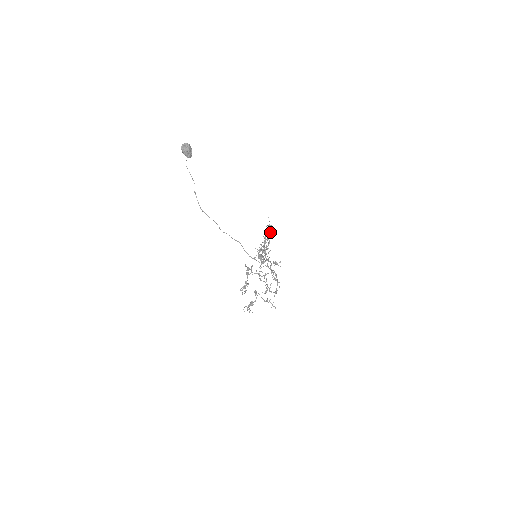
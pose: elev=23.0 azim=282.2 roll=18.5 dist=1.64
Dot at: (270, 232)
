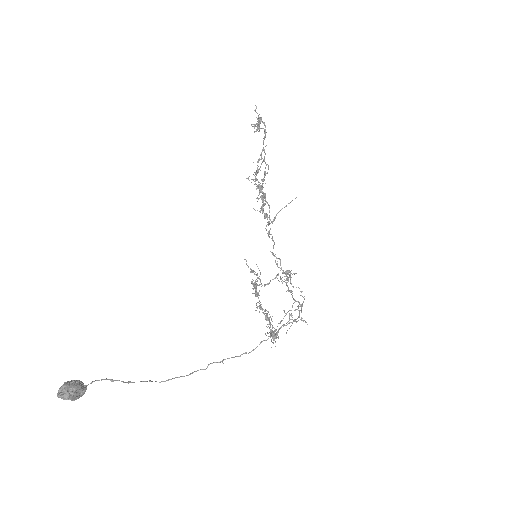
Dot at: occluded
